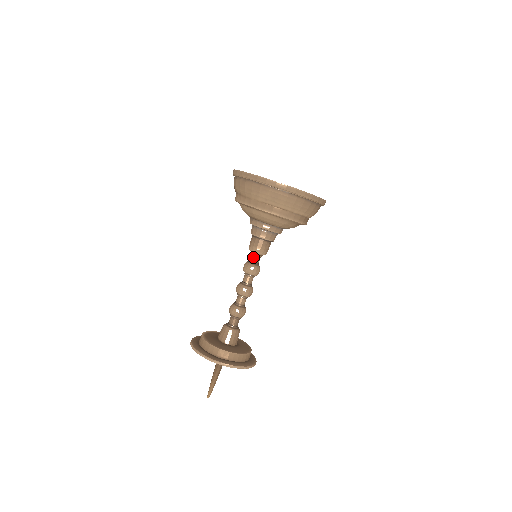
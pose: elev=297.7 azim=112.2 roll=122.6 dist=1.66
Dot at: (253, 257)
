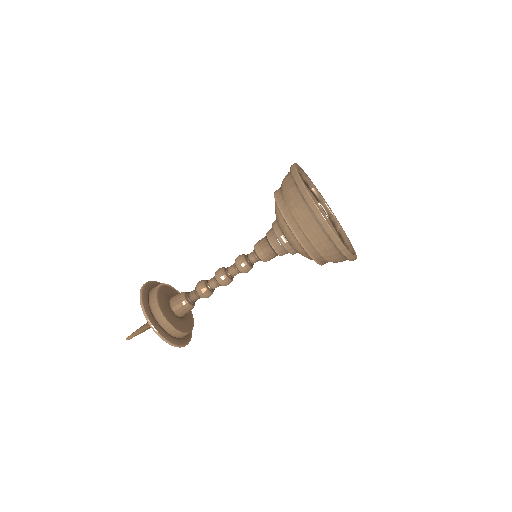
Dot at: (252, 255)
